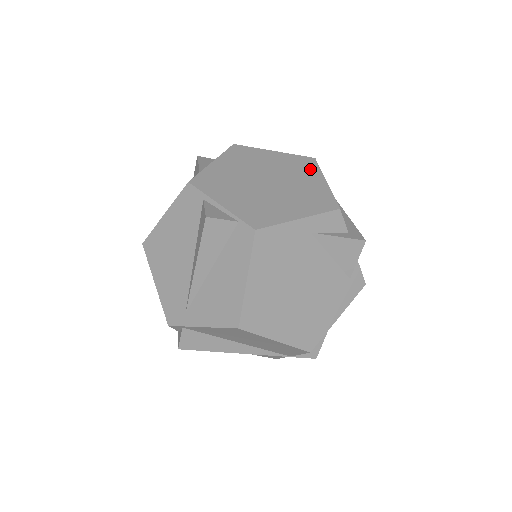
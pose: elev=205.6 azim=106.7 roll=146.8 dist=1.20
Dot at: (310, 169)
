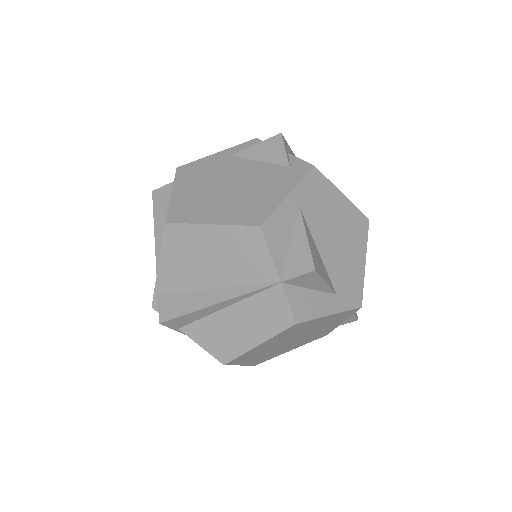
Dot at: occluded
